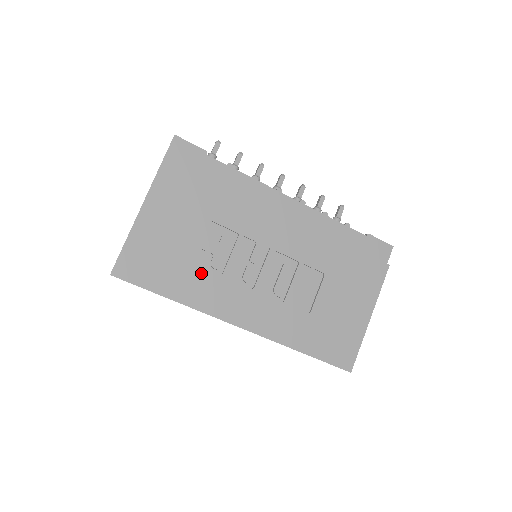
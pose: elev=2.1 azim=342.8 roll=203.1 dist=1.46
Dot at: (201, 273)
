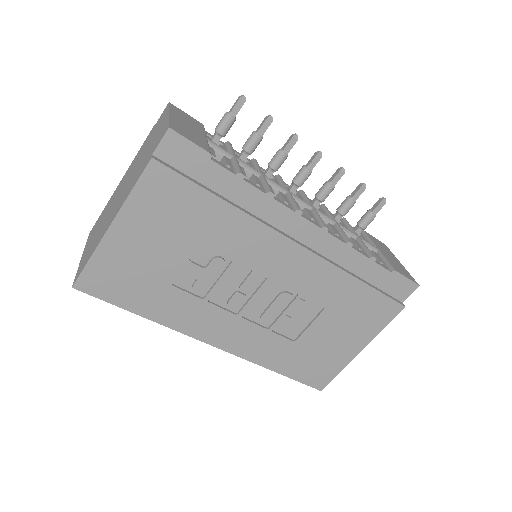
Dot at: (179, 295)
